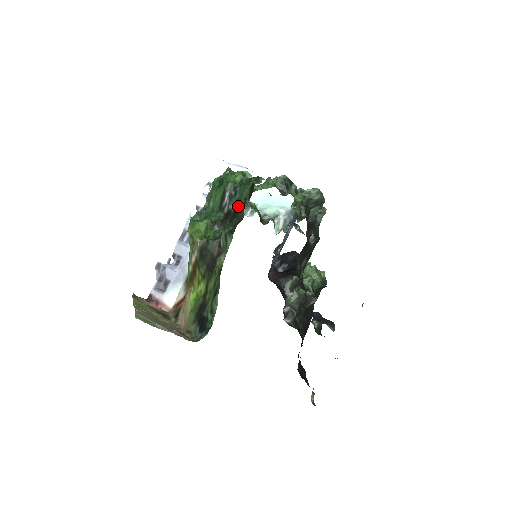
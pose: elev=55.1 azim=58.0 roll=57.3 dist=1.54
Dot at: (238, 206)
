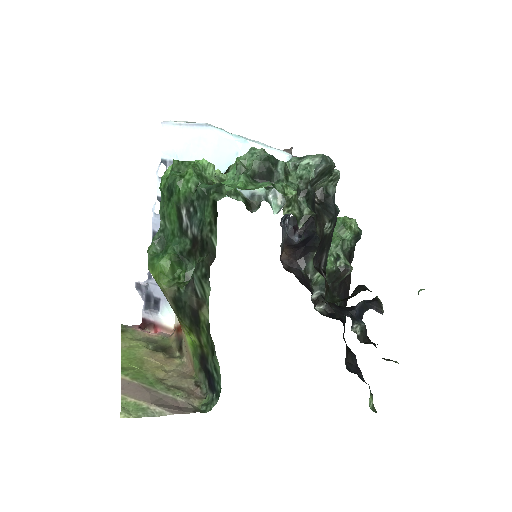
Dot at: (203, 234)
